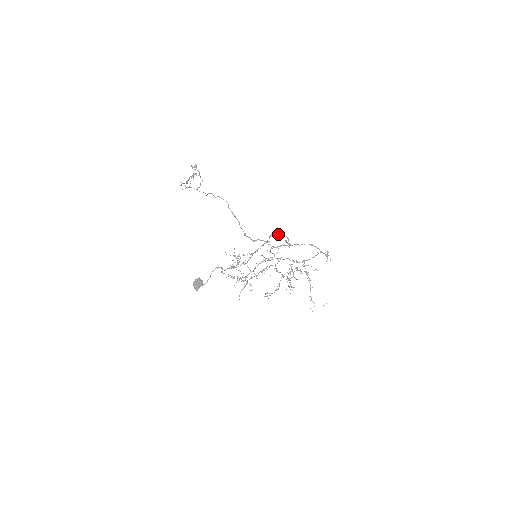
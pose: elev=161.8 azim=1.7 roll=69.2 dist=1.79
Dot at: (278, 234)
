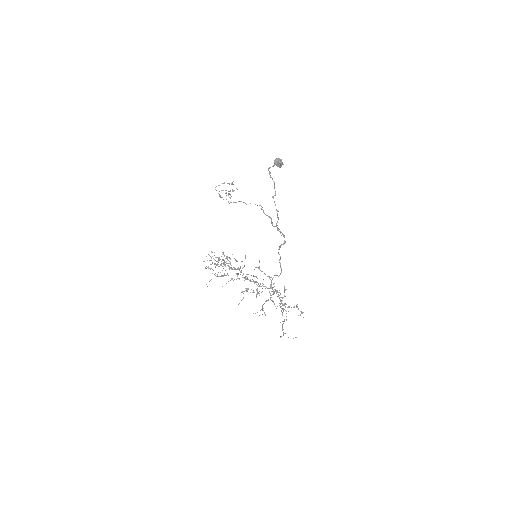
Dot at: (279, 259)
